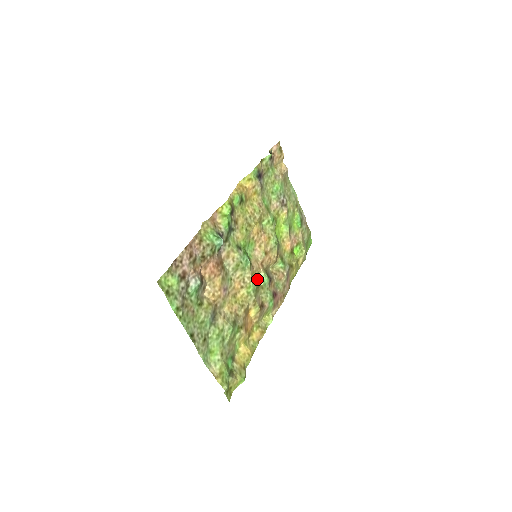
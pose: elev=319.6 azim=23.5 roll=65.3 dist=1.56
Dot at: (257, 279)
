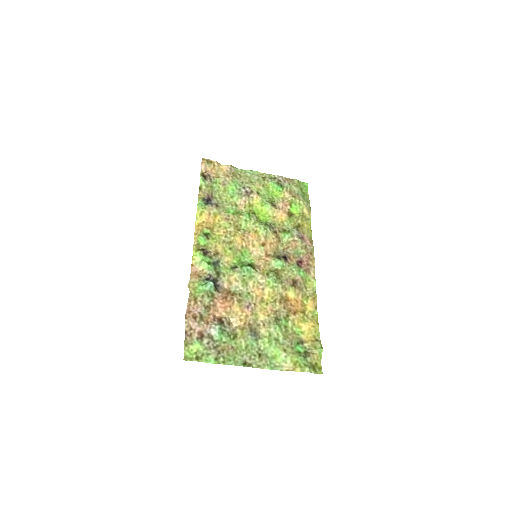
Dot at: (272, 270)
